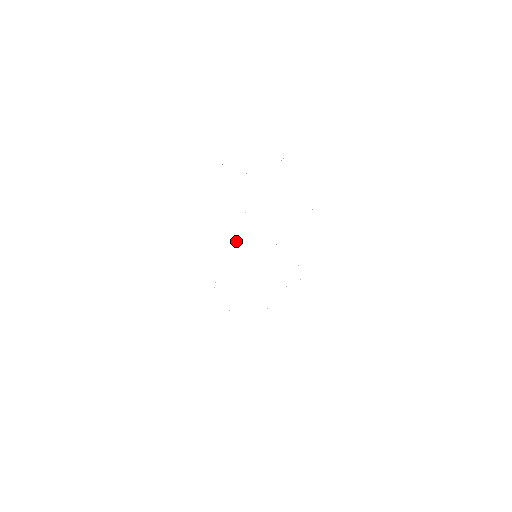
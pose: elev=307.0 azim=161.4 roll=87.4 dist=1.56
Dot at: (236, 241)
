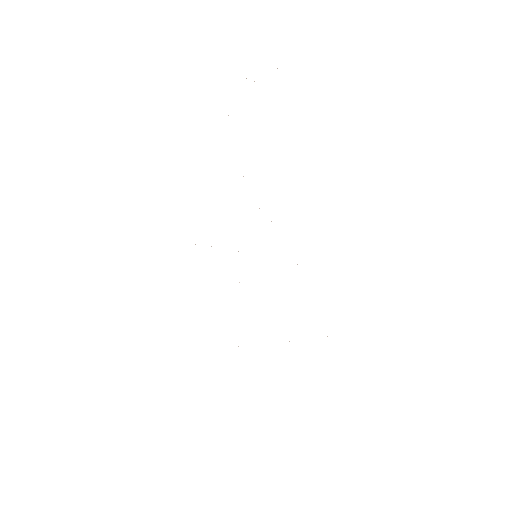
Dot at: occluded
